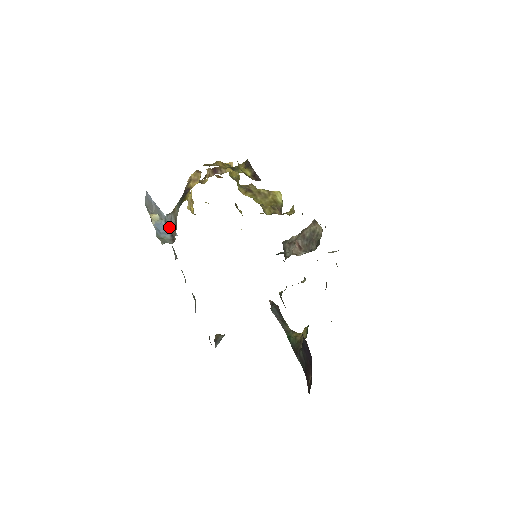
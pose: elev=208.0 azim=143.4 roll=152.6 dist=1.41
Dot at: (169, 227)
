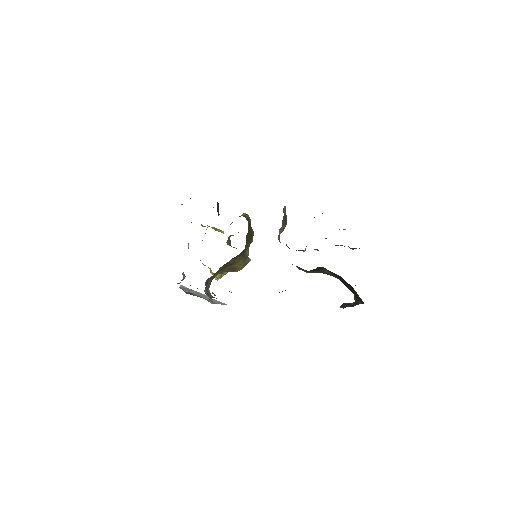
Dot at: occluded
